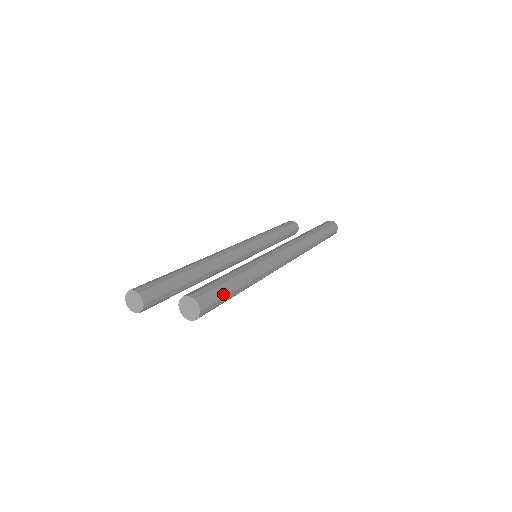
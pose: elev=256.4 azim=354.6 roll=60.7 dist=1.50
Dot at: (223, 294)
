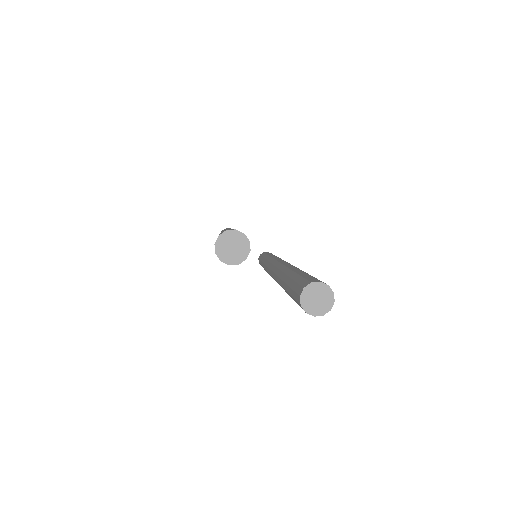
Dot at: occluded
